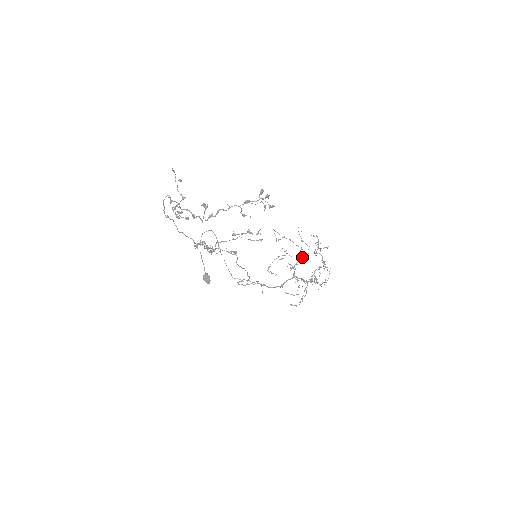
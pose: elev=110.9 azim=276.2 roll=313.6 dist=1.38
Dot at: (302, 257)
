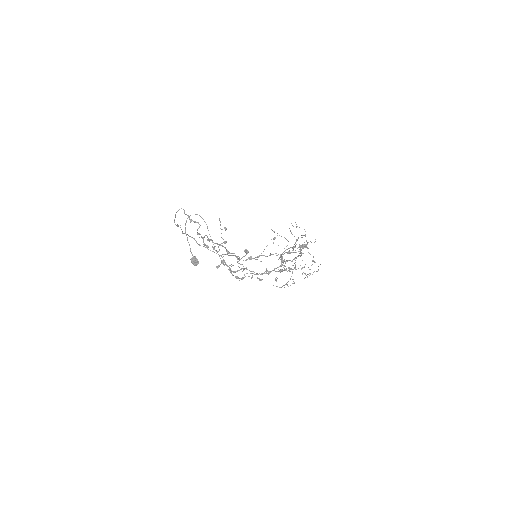
Dot at: occluded
